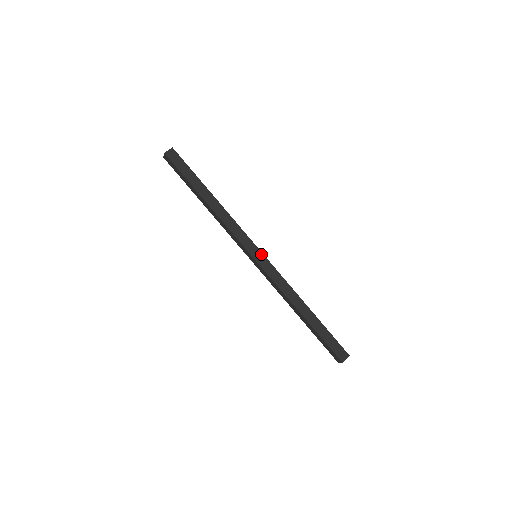
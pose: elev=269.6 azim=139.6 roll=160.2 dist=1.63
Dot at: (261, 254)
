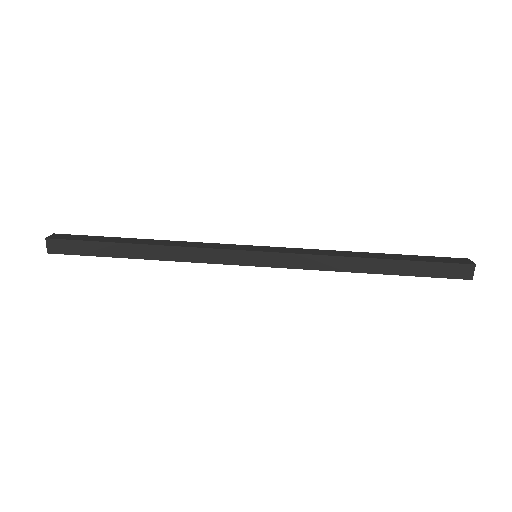
Dot at: (259, 247)
